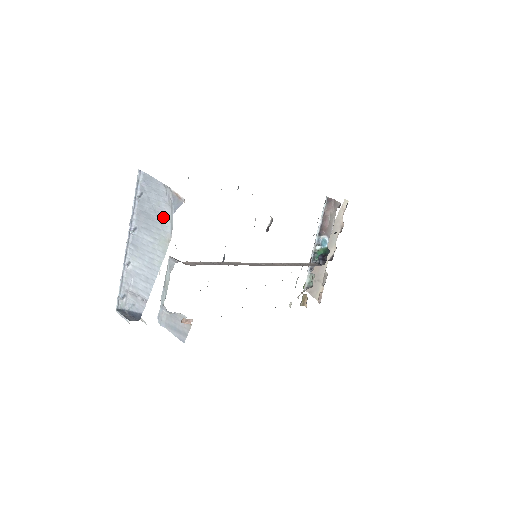
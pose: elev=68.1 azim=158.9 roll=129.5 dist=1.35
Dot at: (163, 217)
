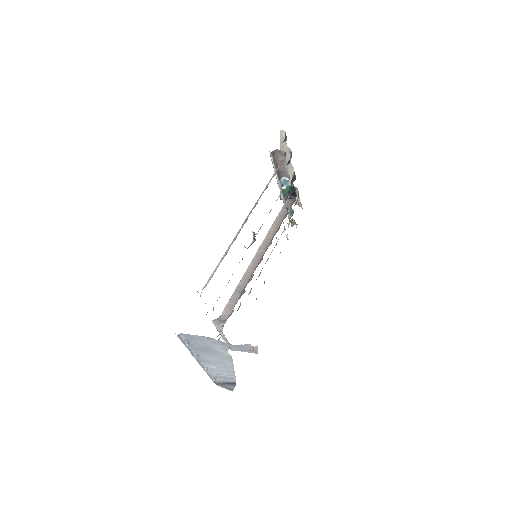
Dot at: (217, 349)
